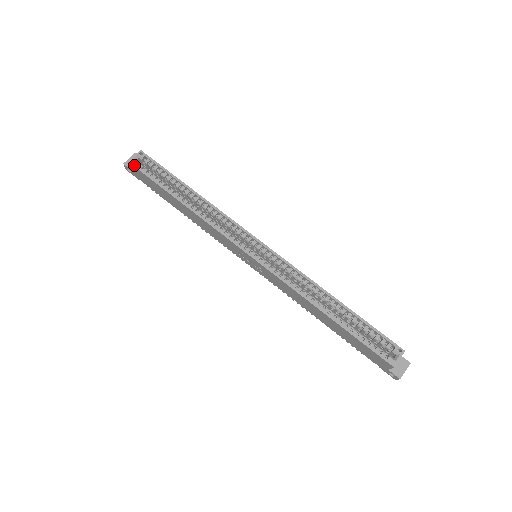
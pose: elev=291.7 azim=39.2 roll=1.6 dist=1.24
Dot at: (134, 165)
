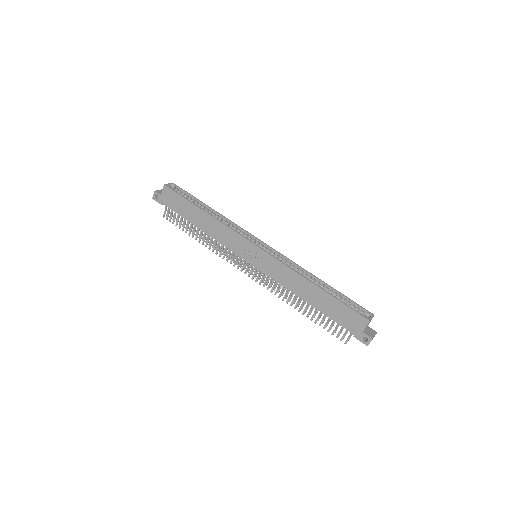
Dot at: (169, 187)
